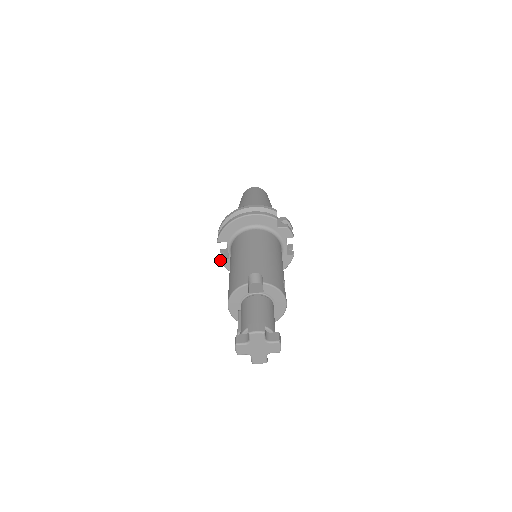
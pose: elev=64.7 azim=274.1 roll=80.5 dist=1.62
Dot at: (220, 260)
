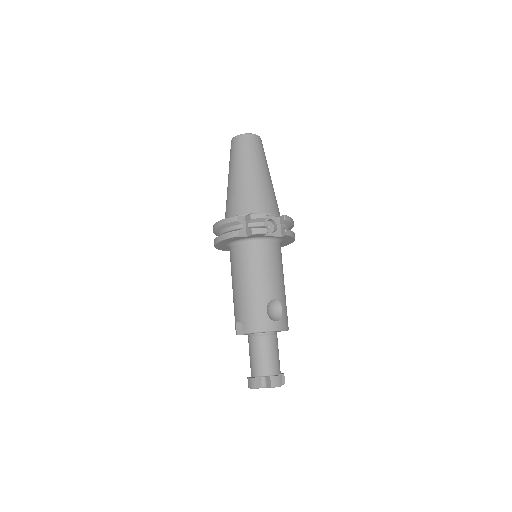
Dot at: occluded
